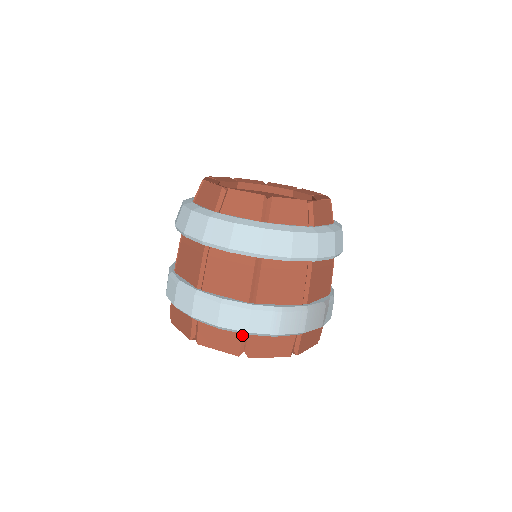
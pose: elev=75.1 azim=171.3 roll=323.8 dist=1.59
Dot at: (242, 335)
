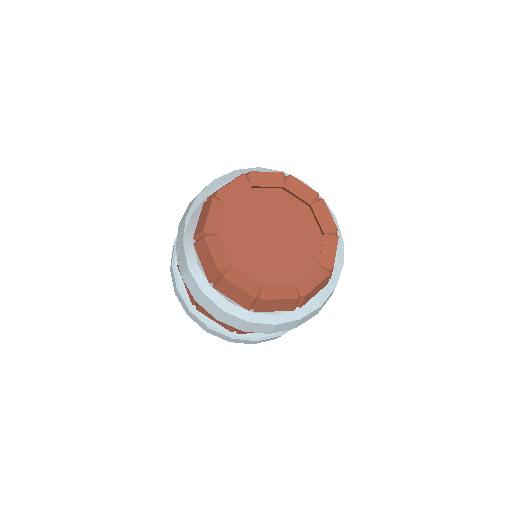
Dot at: occluded
